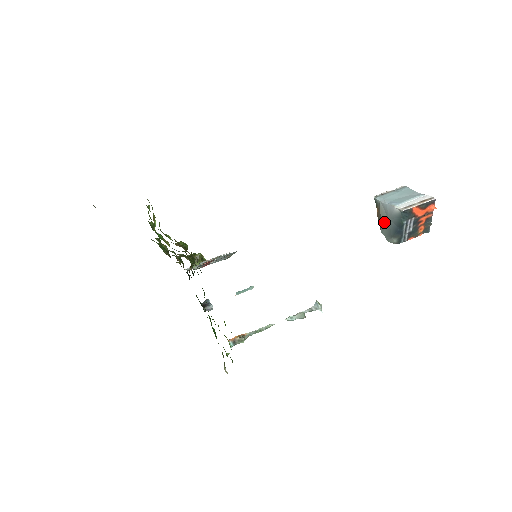
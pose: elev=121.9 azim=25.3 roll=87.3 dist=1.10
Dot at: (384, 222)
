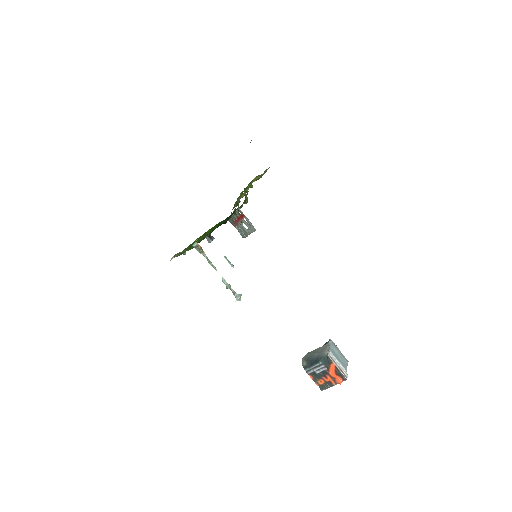
Dot at: (315, 351)
